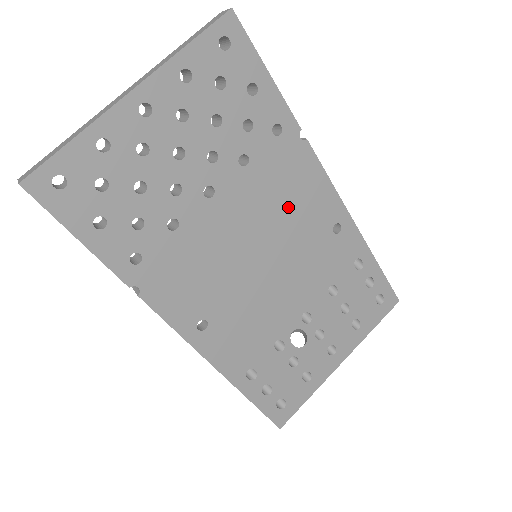
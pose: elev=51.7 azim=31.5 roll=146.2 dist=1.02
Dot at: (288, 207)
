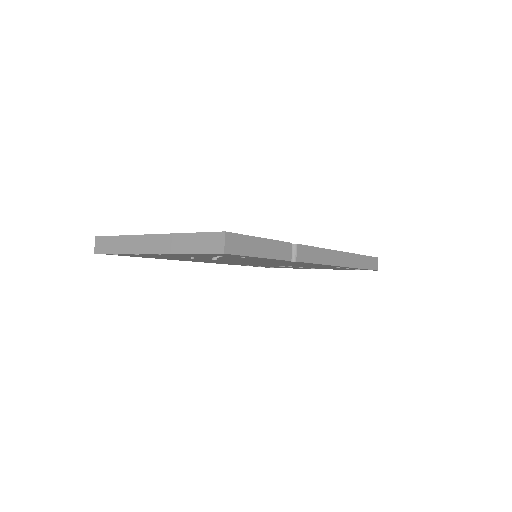
Dot at: occluded
